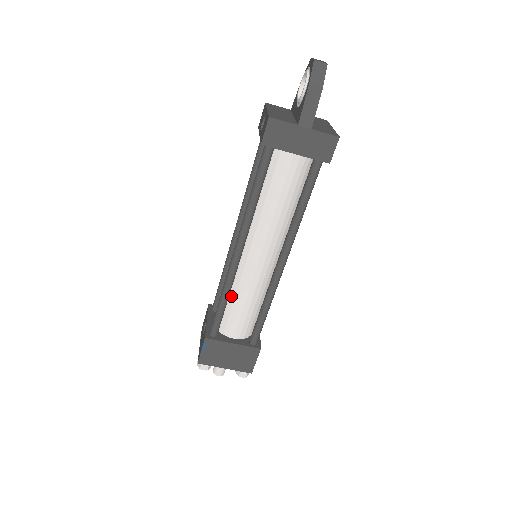
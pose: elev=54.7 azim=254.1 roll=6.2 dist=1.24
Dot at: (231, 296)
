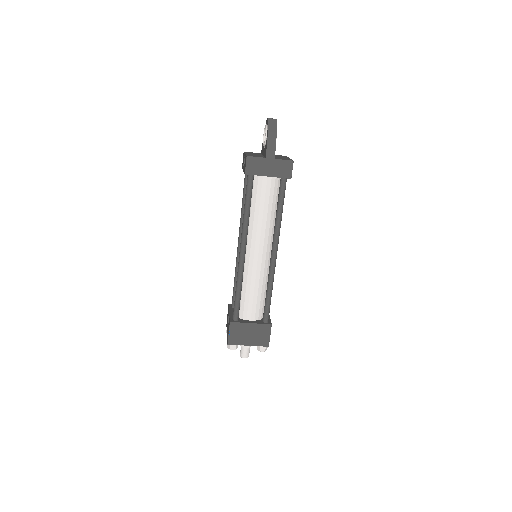
Dot at: (243, 287)
